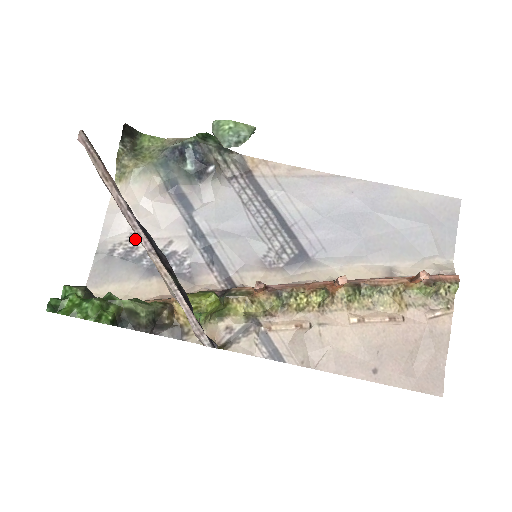
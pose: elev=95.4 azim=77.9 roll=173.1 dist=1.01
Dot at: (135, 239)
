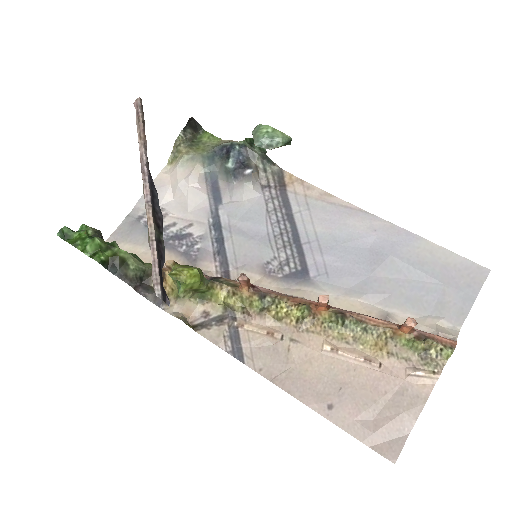
Dot at: (163, 213)
